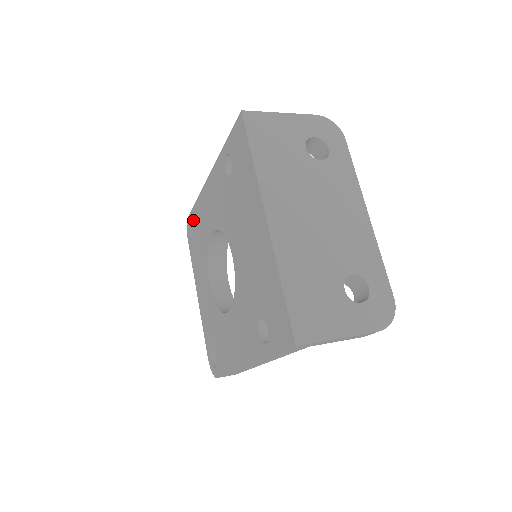
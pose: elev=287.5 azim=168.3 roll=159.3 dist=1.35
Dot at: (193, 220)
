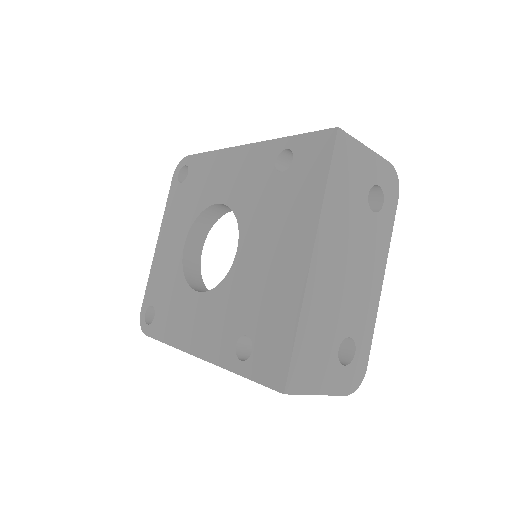
Dot at: (193, 166)
